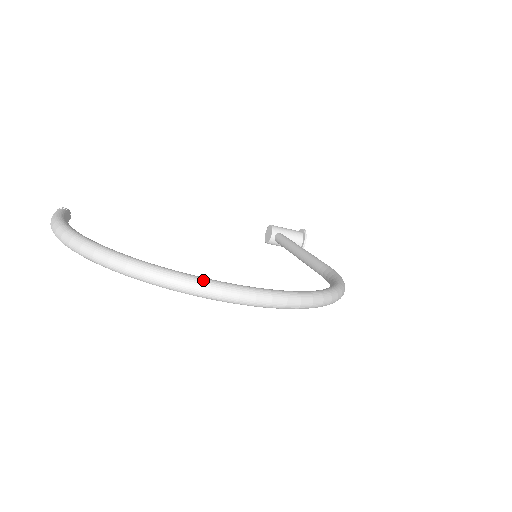
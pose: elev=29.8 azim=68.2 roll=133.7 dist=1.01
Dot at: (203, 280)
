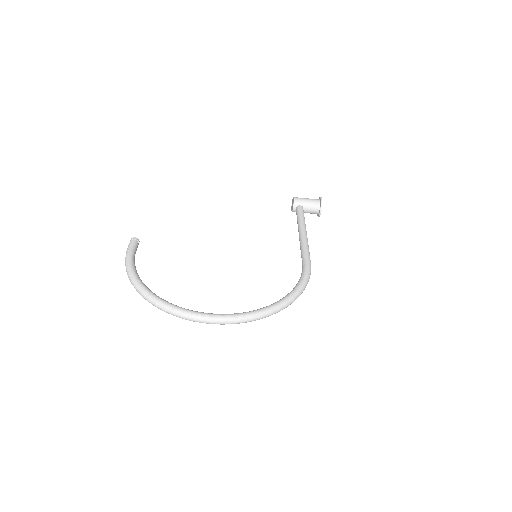
Dot at: (192, 314)
